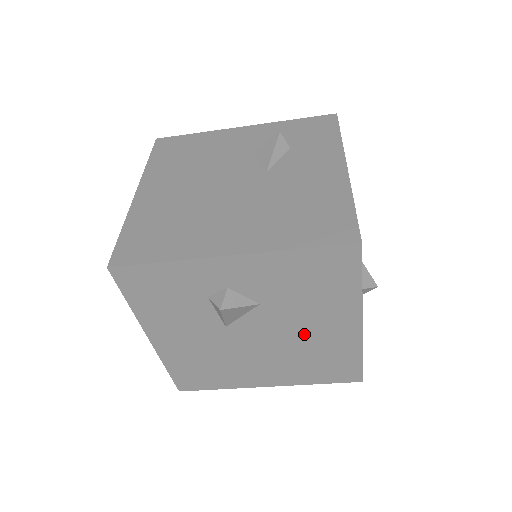
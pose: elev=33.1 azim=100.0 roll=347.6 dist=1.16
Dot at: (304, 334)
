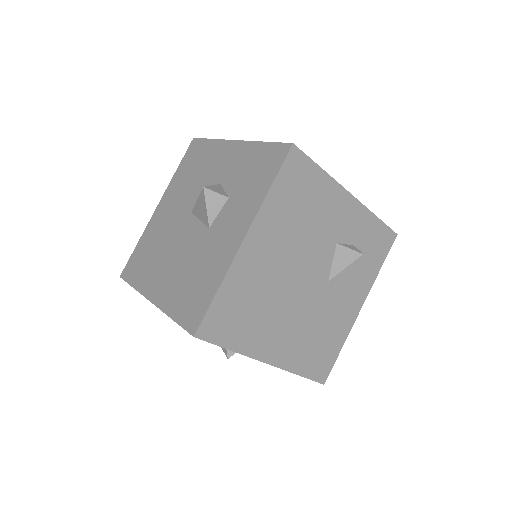
Dot at: occluded
